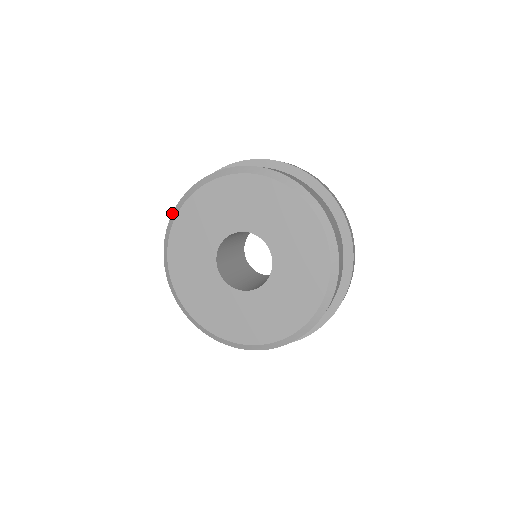
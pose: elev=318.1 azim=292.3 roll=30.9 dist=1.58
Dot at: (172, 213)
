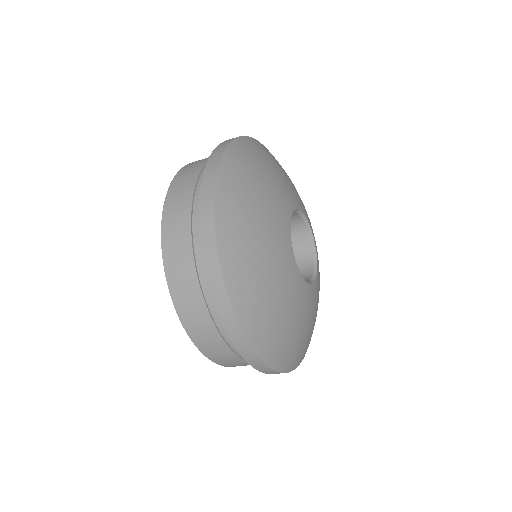
Dot at: (179, 170)
